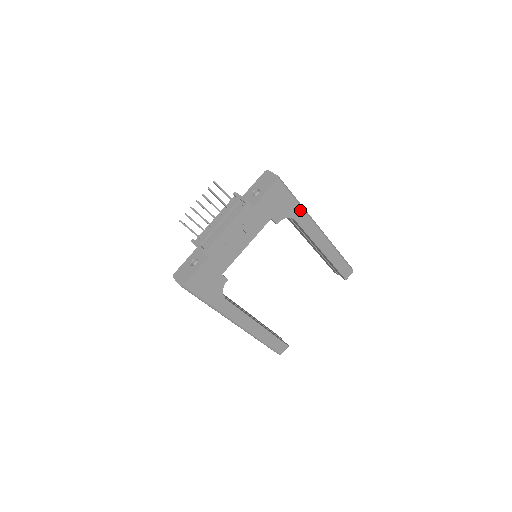
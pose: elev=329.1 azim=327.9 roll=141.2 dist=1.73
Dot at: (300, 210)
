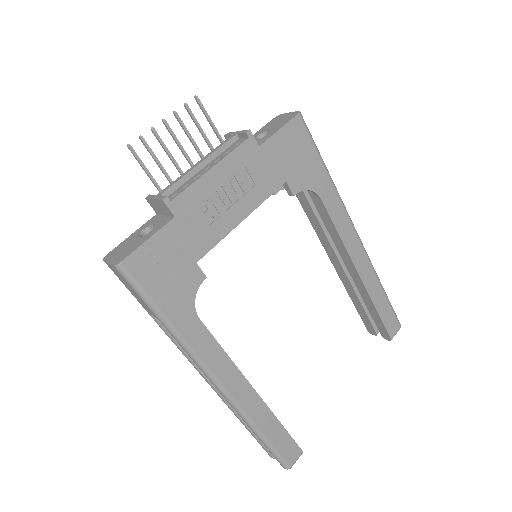
Dot at: (329, 184)
